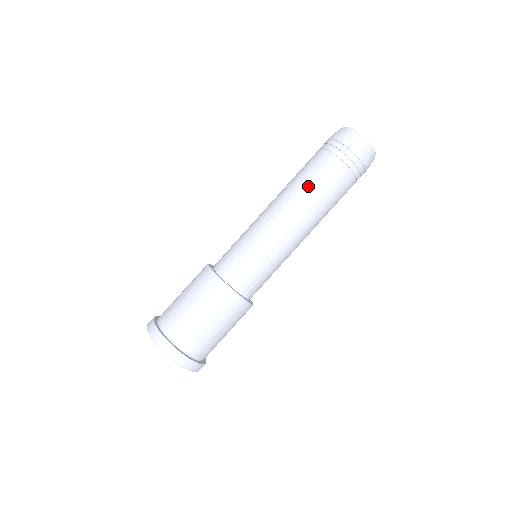
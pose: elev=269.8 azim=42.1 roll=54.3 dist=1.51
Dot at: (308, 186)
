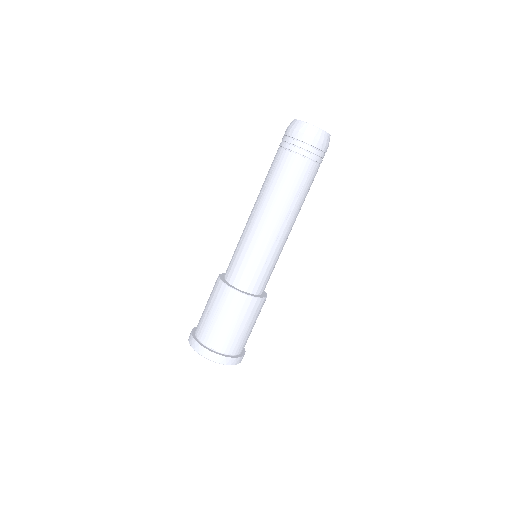
Dot at: (281, 188)
